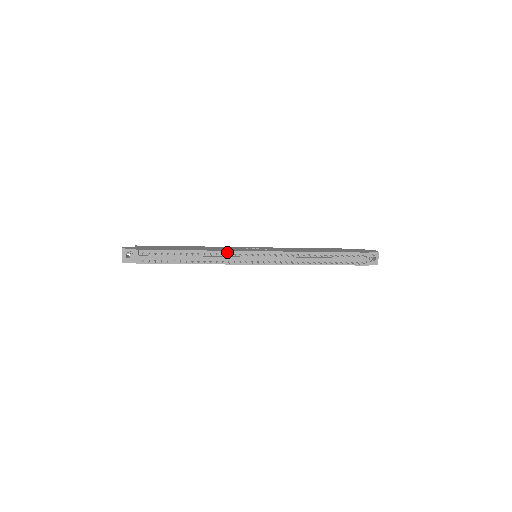
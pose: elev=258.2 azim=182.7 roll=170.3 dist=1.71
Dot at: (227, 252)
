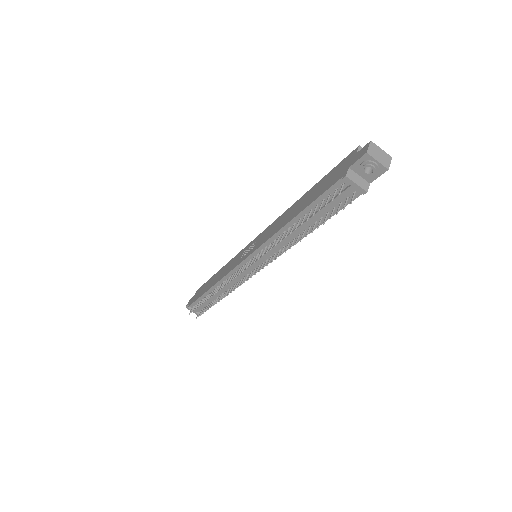
Dot at: (227, 276)
